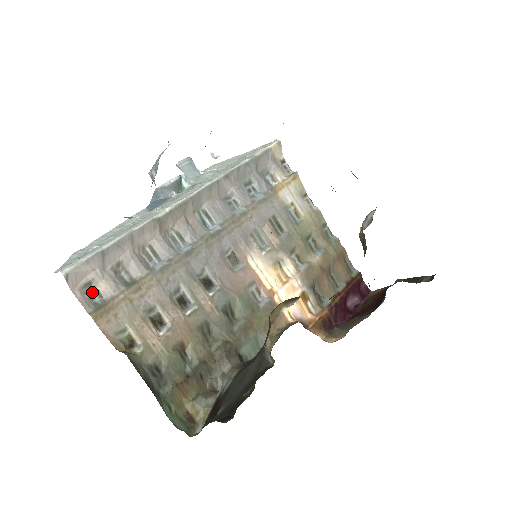
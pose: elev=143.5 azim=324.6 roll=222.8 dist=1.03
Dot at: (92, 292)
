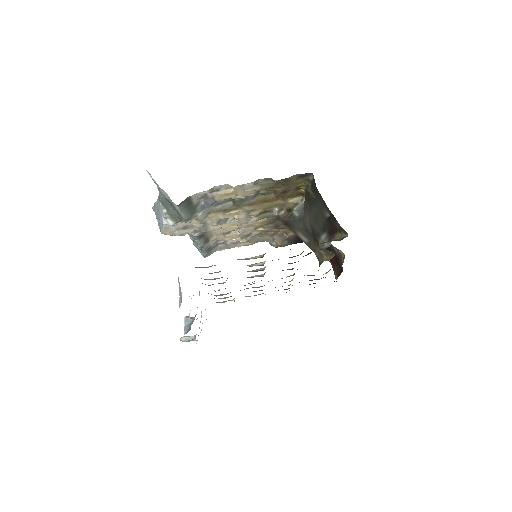
Dot at: (208, 267)
